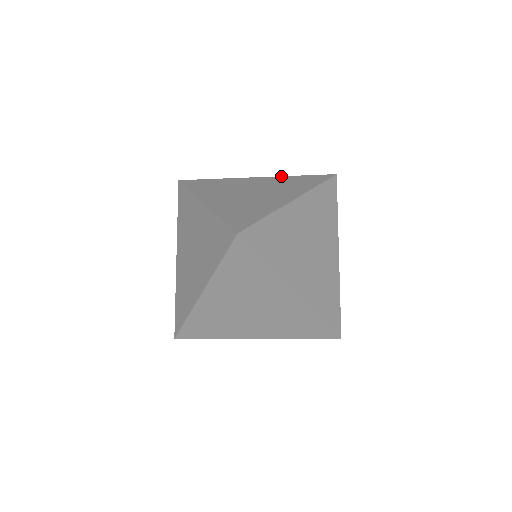
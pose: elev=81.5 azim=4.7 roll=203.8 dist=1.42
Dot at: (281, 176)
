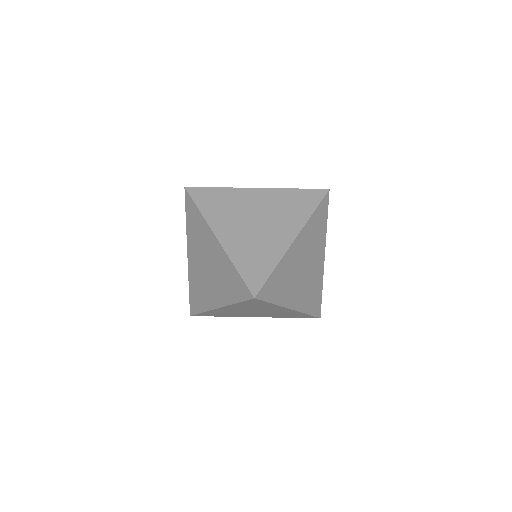
Dot at: (280, 188)
